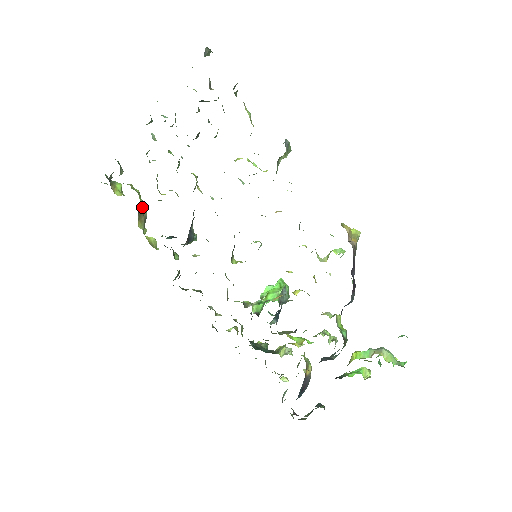
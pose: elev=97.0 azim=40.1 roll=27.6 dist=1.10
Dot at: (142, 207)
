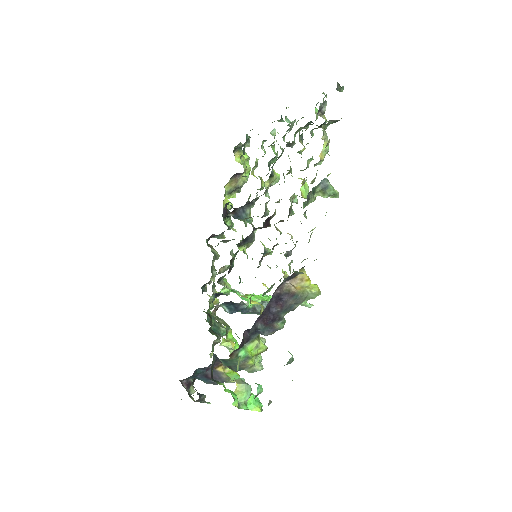
Dot at: (240, 177)
